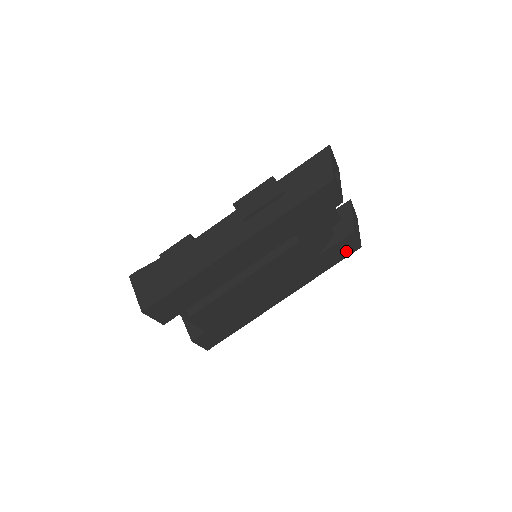
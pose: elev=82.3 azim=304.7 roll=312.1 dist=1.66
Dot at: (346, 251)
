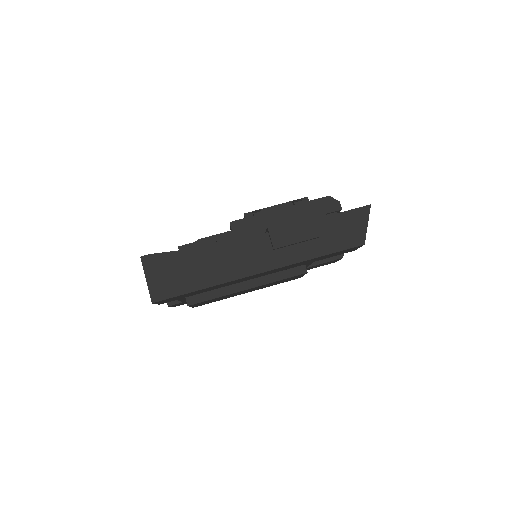
Dot at: (325, 264)
